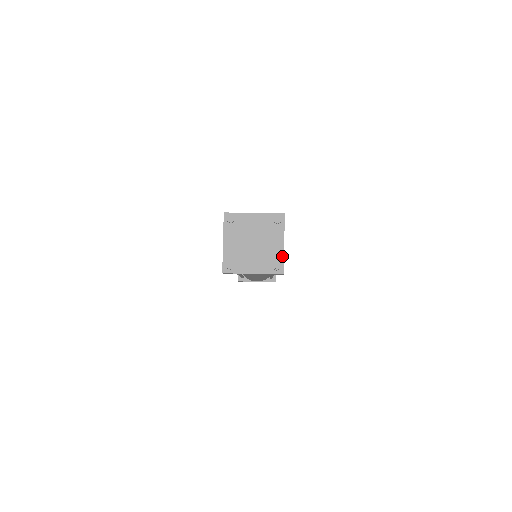
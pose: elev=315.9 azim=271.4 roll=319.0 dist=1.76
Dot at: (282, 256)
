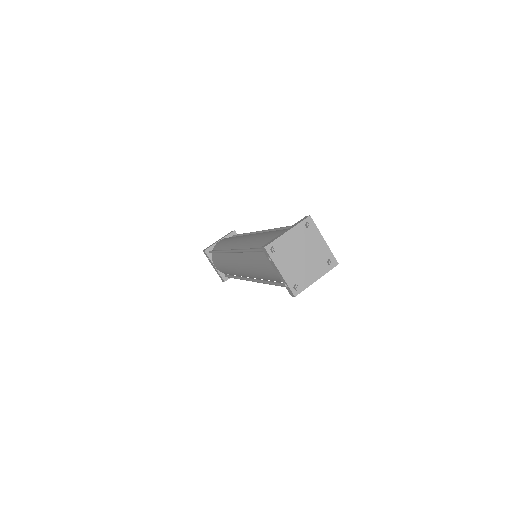
Dot at: (329, 251)
